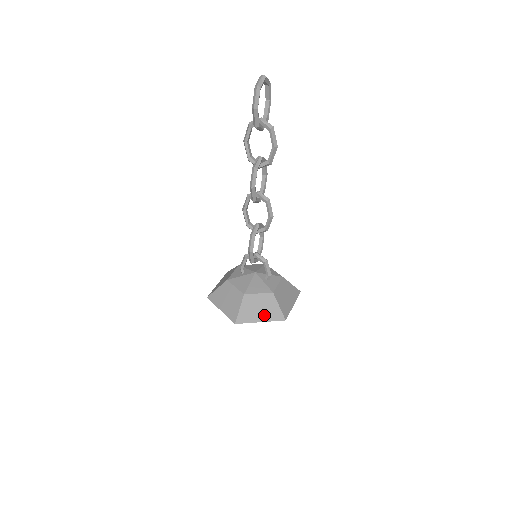
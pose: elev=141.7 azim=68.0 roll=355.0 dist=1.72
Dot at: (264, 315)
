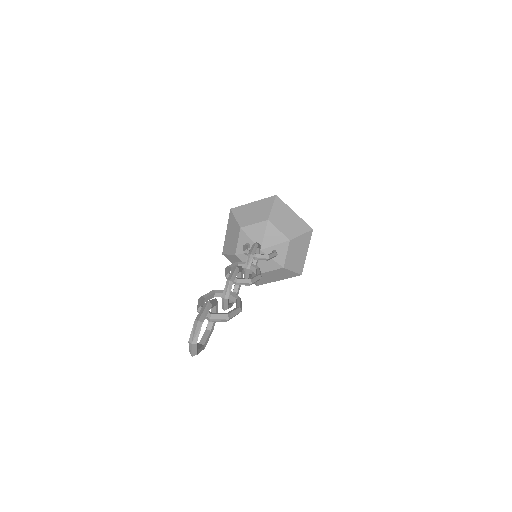
Dot at: (280, 278)
